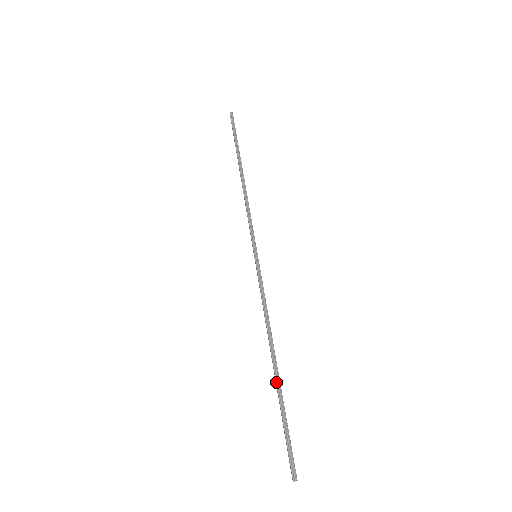
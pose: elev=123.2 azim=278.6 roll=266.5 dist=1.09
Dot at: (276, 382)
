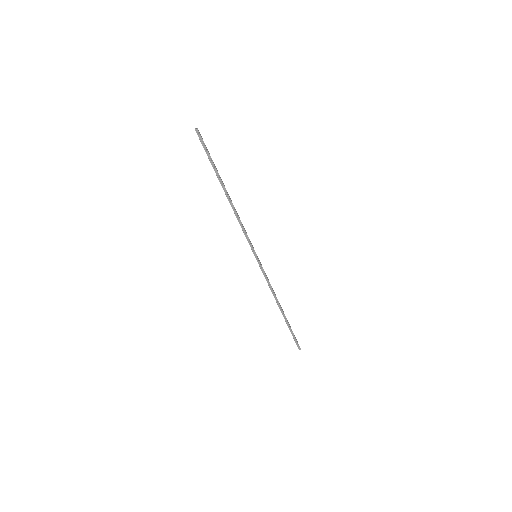
Dot at: (284, 318)
